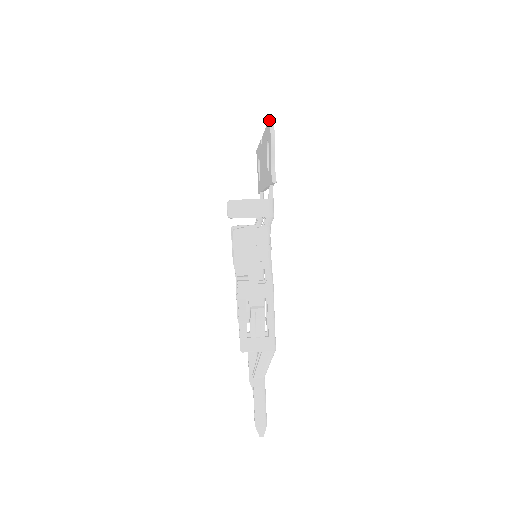
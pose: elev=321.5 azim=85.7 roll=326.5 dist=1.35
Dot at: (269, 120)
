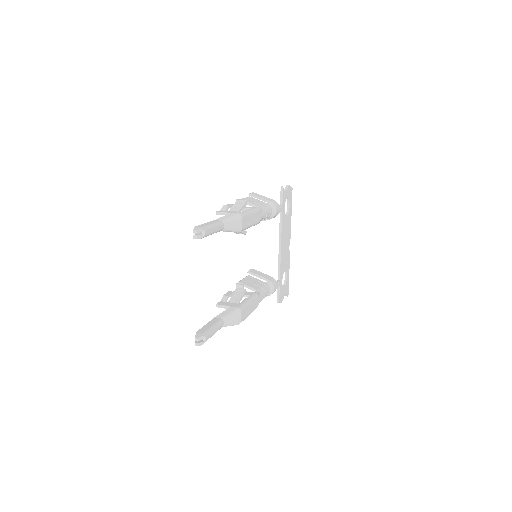
Dot at: occluded
